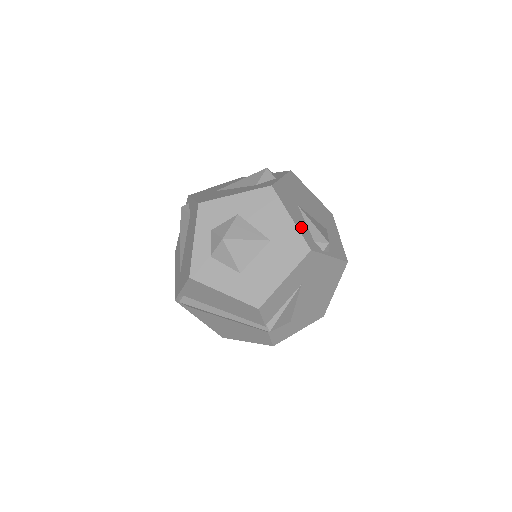
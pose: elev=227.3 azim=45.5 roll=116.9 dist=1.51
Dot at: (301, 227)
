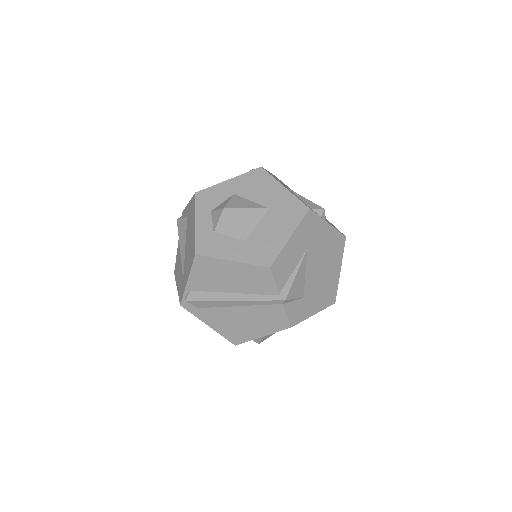
Dot at: occluded
